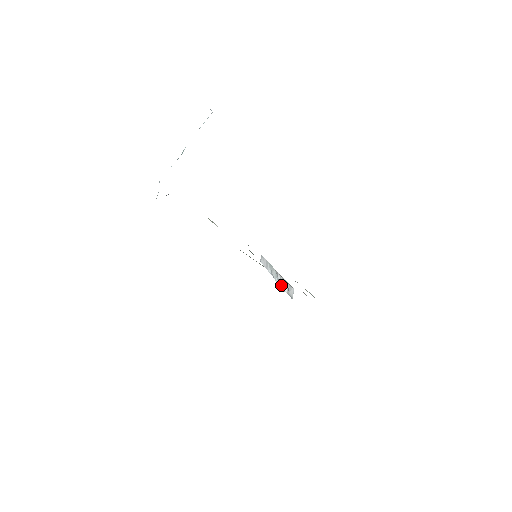
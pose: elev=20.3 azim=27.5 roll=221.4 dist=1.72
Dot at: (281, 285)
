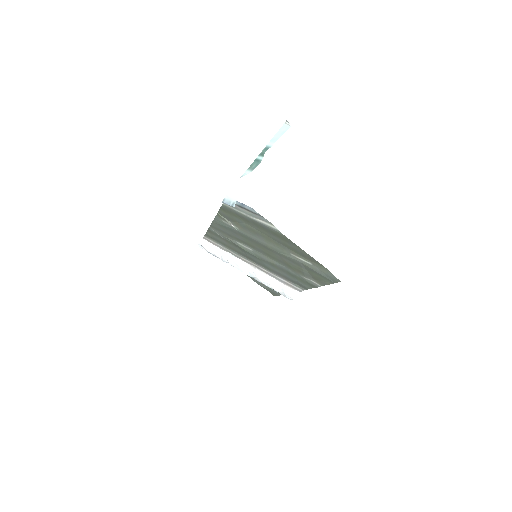
Dot at: (264, 281)
